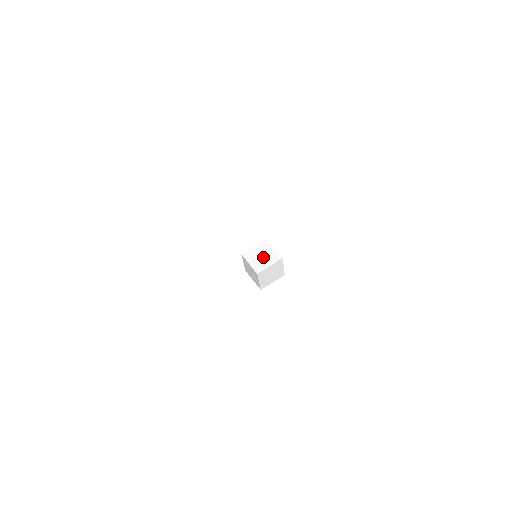
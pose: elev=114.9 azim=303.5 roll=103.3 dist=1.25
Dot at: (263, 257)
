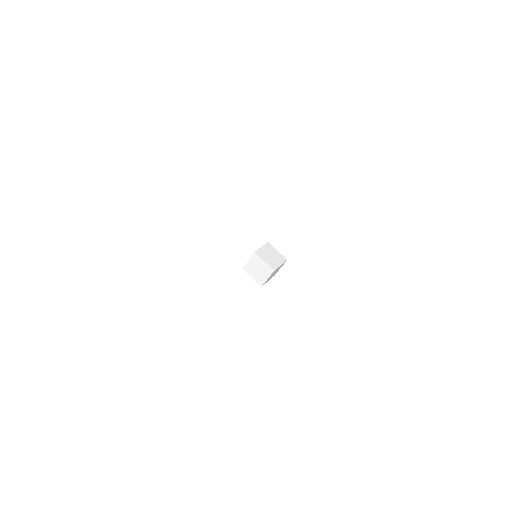
Dot at: (273, 257)
